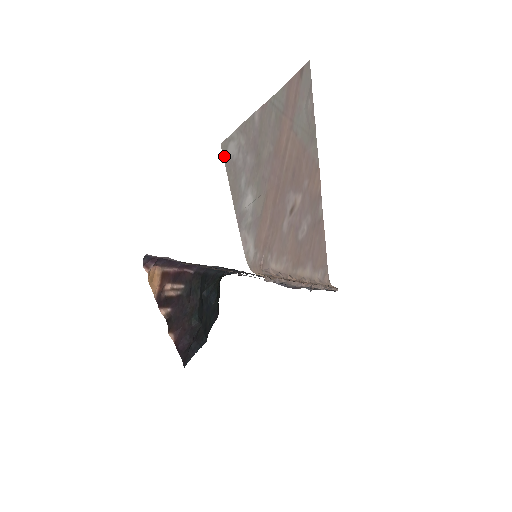
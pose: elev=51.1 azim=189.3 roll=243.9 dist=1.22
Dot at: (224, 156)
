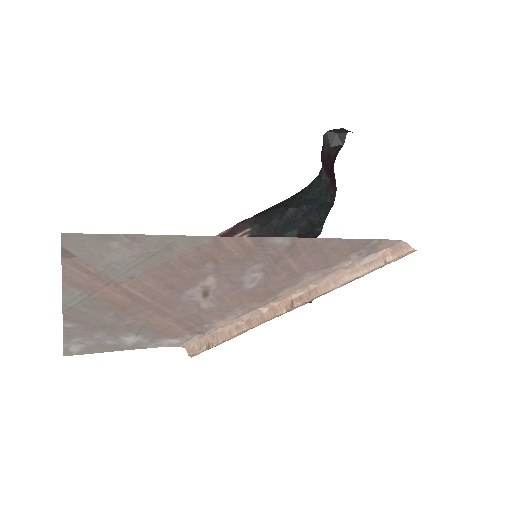
Dot at: (75, 354)
